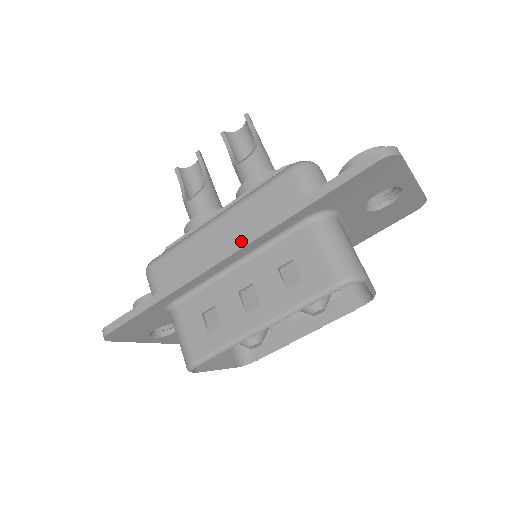
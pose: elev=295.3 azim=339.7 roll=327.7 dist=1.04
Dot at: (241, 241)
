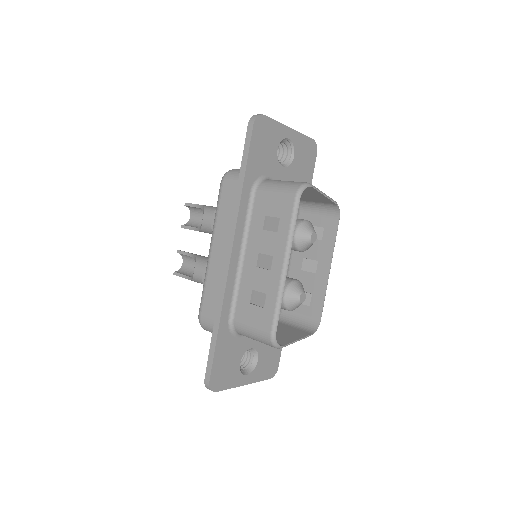
Dot at: (230, 236)
